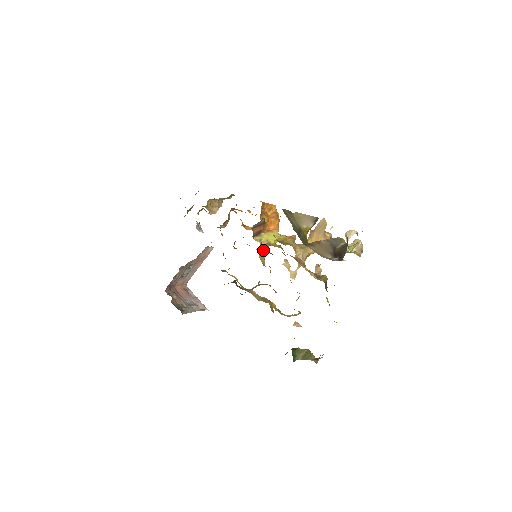
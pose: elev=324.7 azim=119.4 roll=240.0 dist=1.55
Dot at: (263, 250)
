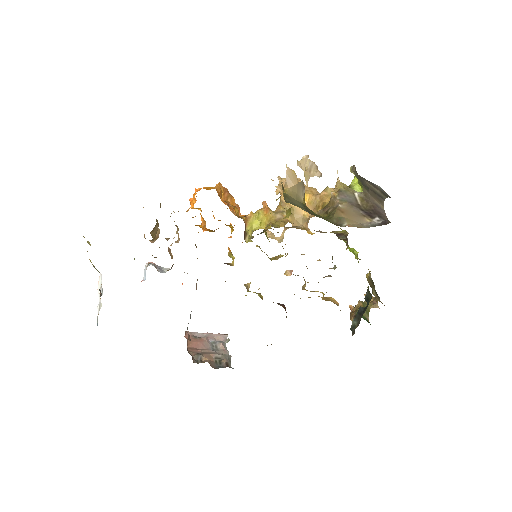
Dot at: occluded
